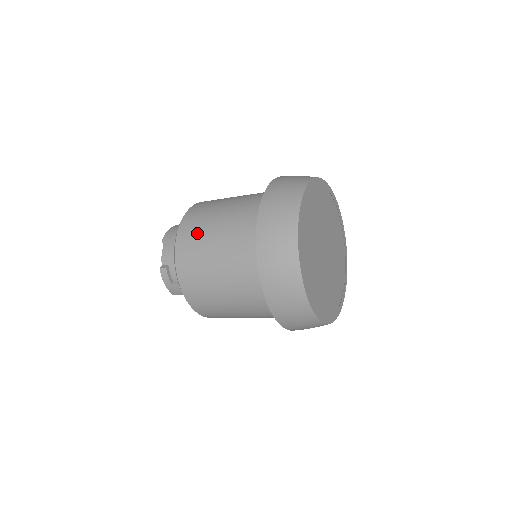
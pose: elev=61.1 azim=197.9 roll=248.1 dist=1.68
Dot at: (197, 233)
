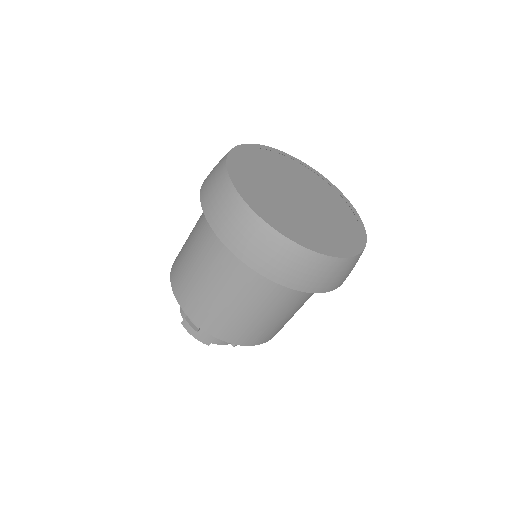
Dot at: (180, 259)
